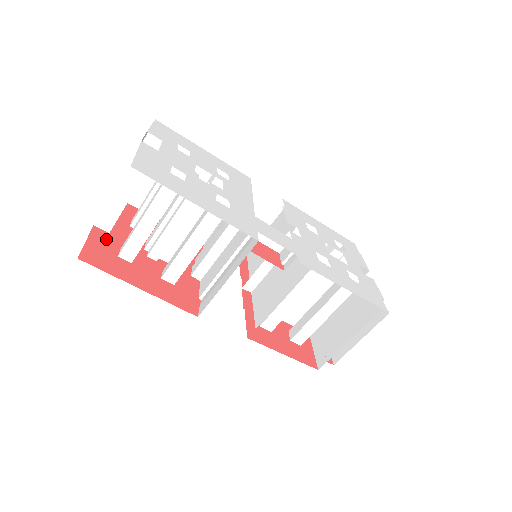
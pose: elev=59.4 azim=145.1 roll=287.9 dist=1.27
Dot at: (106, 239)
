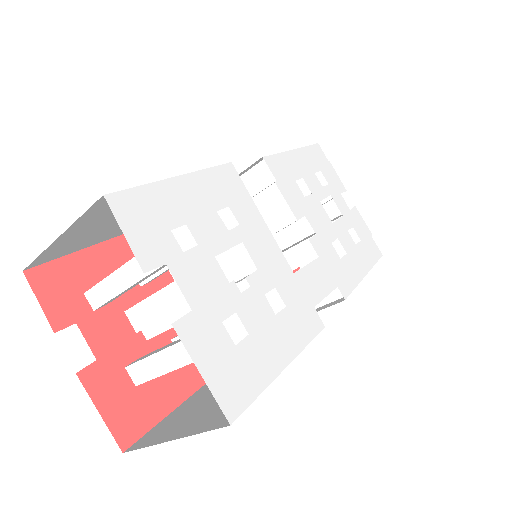
Dot at: (105, 376)
